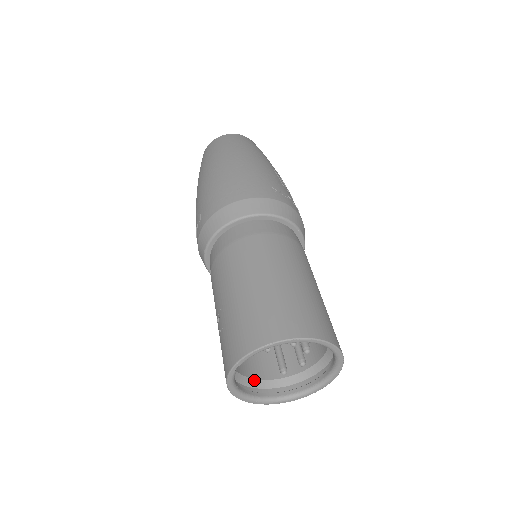
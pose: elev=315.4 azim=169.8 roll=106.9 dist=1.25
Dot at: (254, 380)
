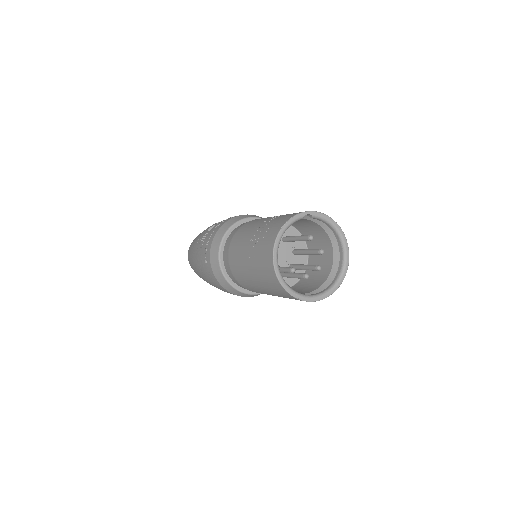
Dot at: occluded
